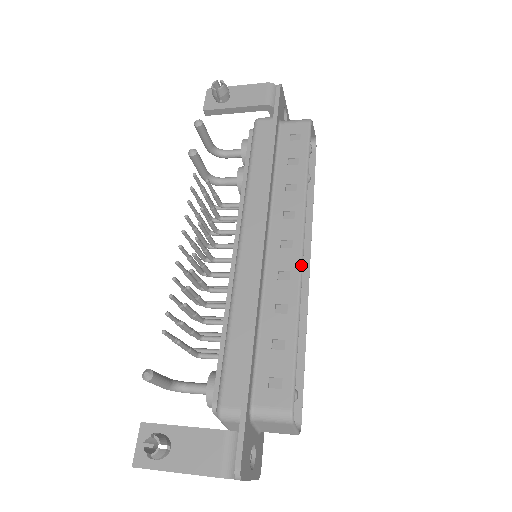
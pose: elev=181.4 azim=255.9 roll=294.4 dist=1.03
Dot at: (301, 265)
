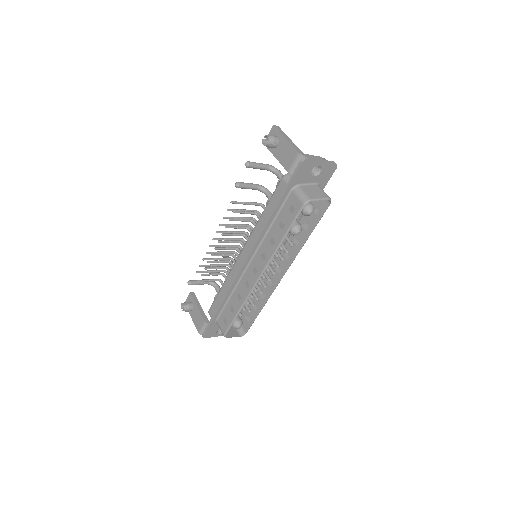
Dot at: (254, 286)
